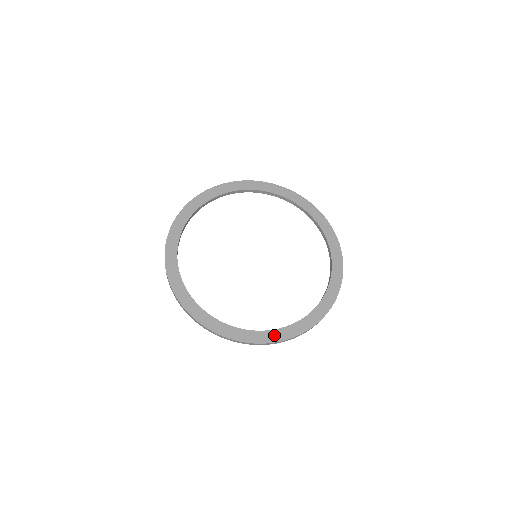
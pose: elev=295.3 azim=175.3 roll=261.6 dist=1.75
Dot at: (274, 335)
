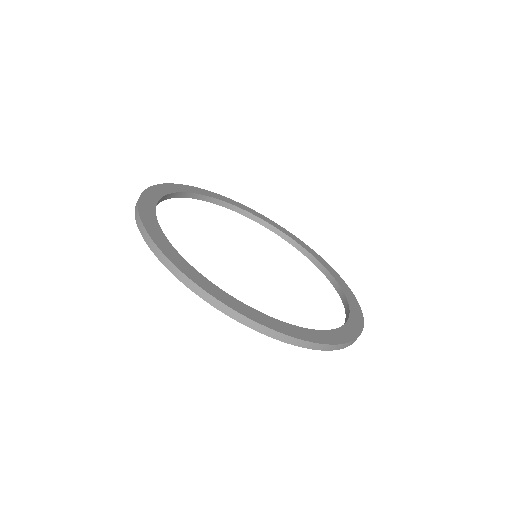
Dot at: (277, 324)
